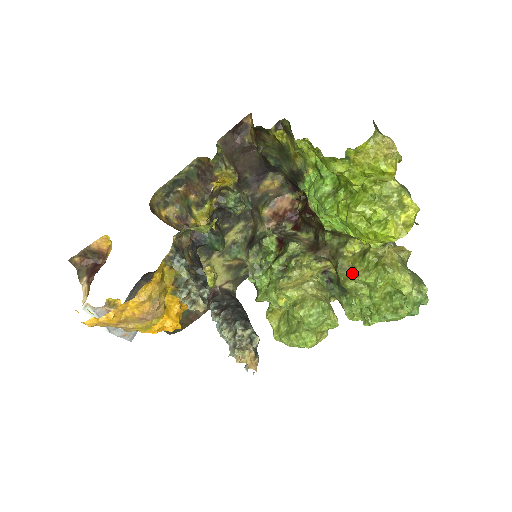
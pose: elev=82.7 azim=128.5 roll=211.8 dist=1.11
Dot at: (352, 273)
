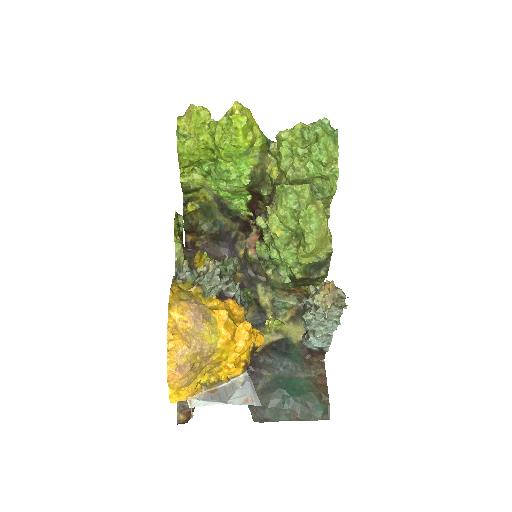
Dot at: (283, 171)
